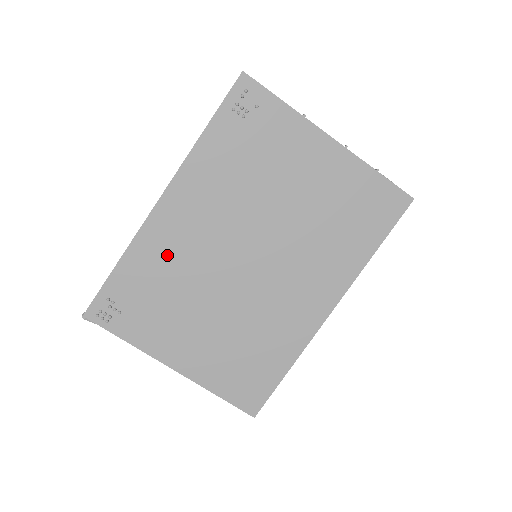
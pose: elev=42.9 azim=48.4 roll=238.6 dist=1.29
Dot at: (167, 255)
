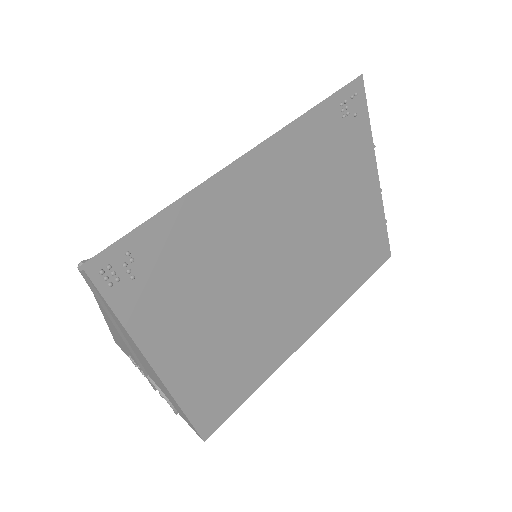
Dot at: (219, 224)
